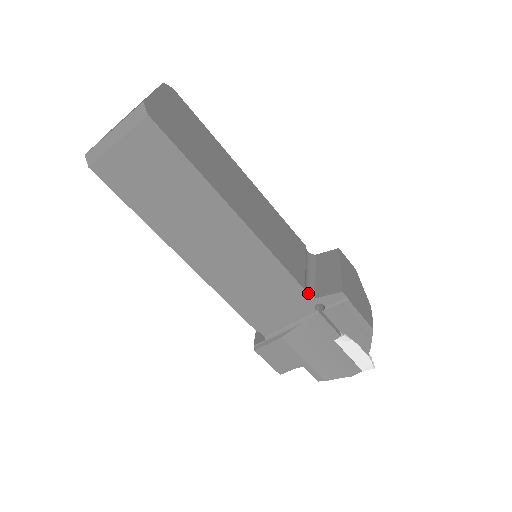
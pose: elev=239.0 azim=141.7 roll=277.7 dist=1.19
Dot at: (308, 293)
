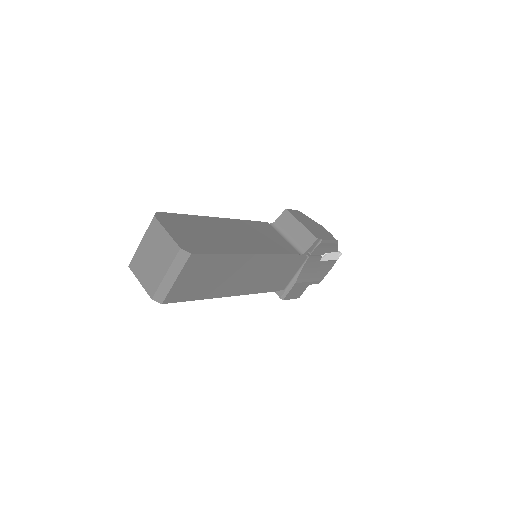
Dot at: (299, 253)
